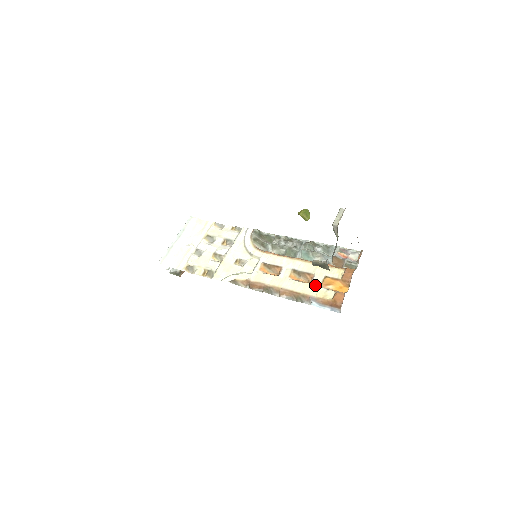
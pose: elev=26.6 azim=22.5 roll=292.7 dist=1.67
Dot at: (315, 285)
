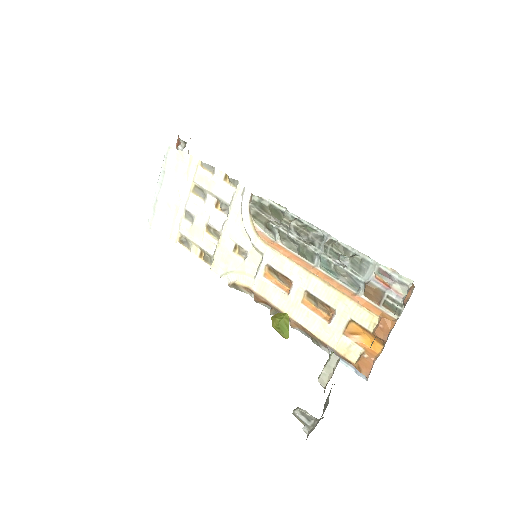
Dot at: (335, 330)
